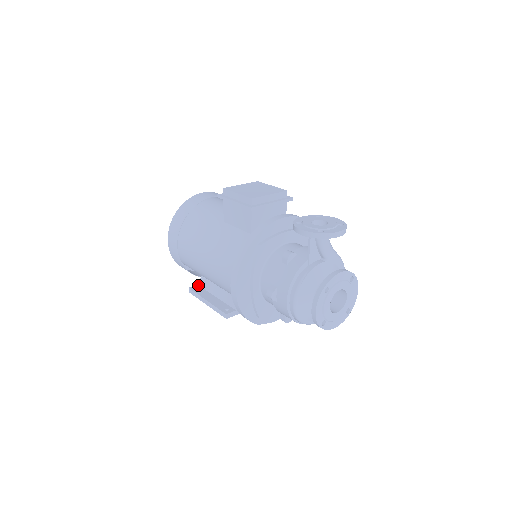
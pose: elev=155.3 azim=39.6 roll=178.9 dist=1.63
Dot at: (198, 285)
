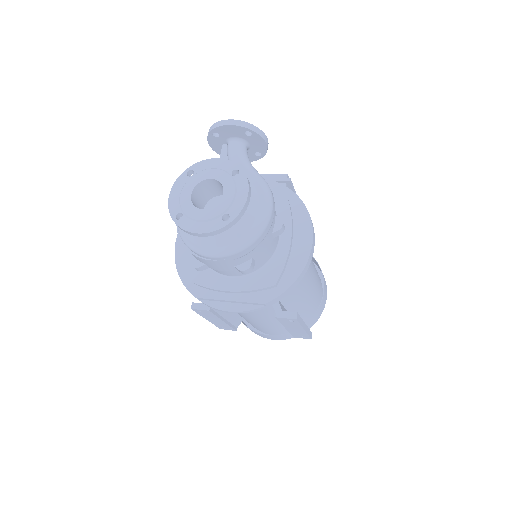
Dot at: occluded
